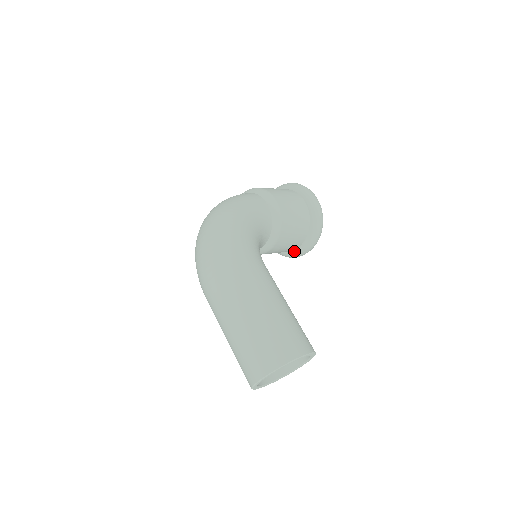
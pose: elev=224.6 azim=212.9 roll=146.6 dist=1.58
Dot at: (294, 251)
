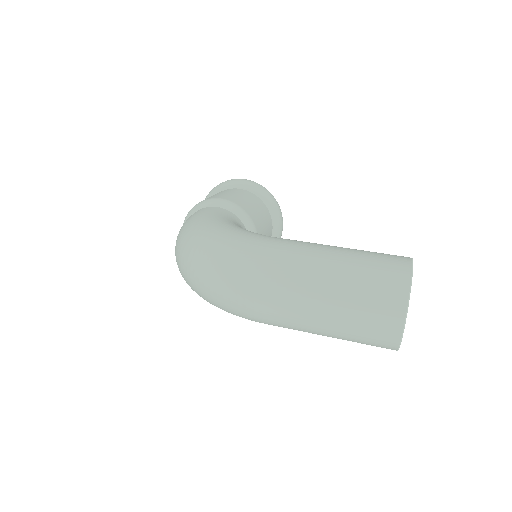
Dot at: occluded
